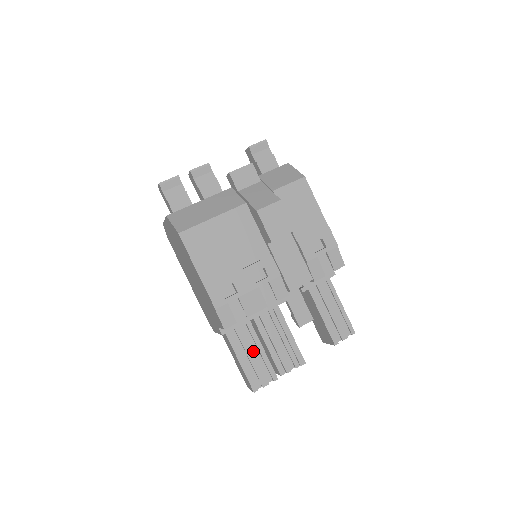
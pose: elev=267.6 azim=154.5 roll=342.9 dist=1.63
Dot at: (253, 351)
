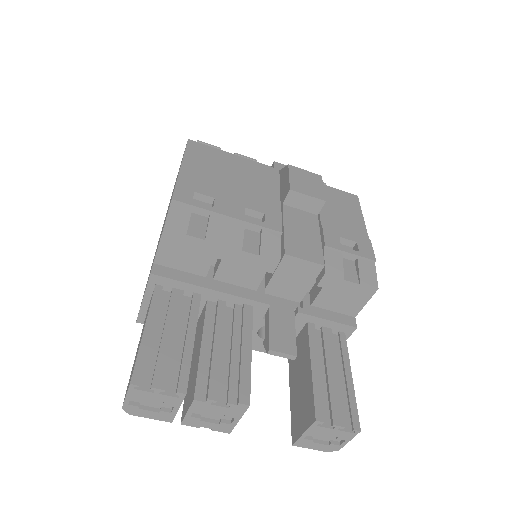
Dot at: (176, 336)
